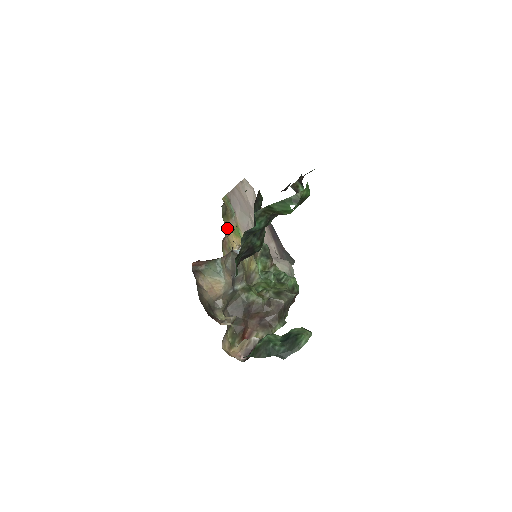
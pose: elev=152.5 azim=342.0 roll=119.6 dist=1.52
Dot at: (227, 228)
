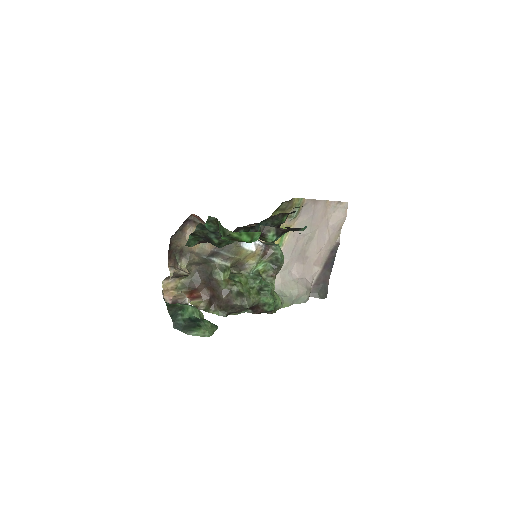
Dot at: occluded
